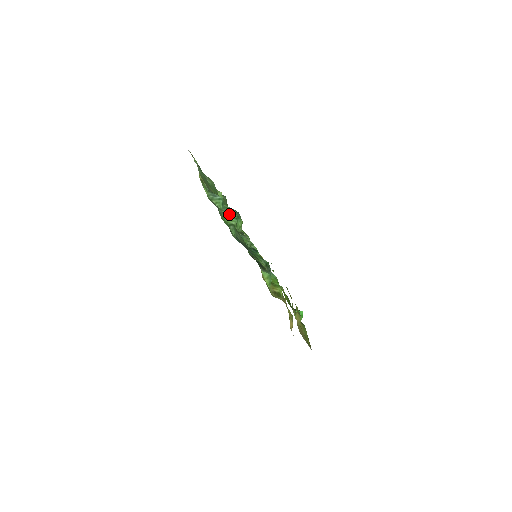
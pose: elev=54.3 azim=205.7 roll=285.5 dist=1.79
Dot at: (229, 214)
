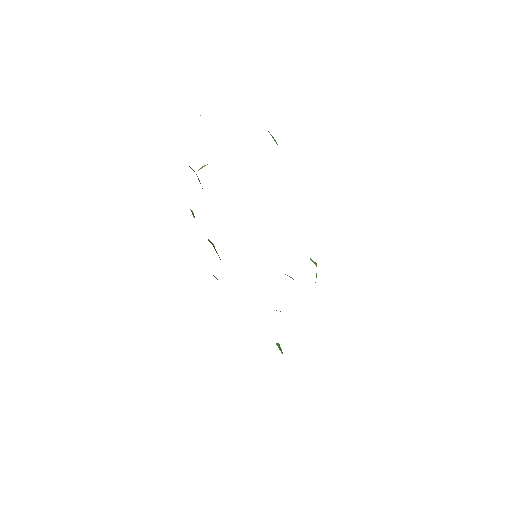
Dot at: occluded
